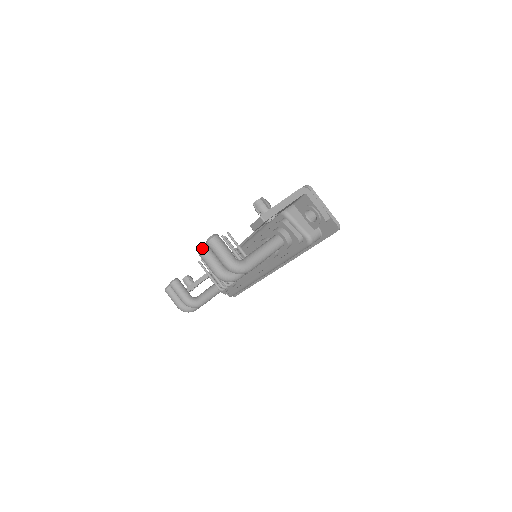
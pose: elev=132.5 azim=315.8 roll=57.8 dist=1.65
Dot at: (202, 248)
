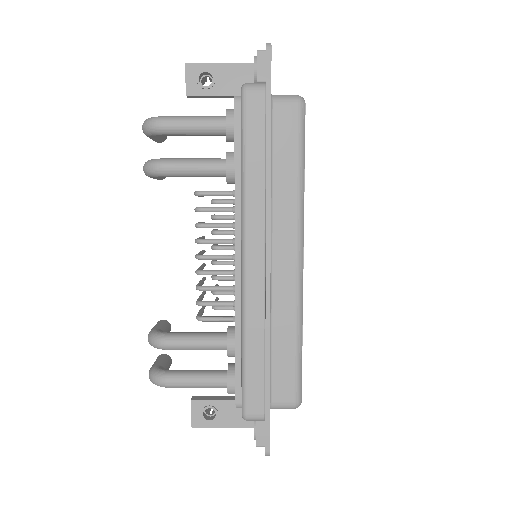
Dot at: occluded
